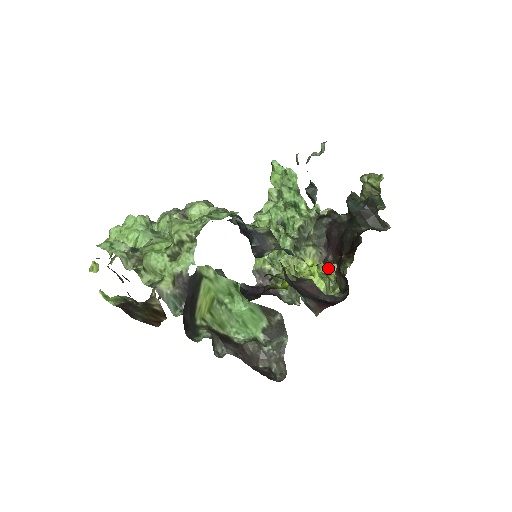
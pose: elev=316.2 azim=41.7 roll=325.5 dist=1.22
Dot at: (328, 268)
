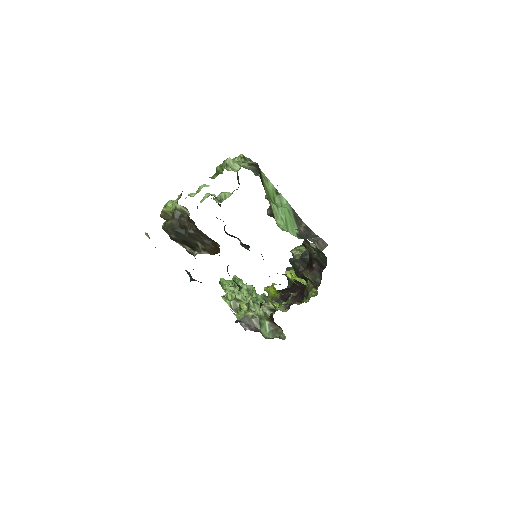
Dot at: (295, 303)
